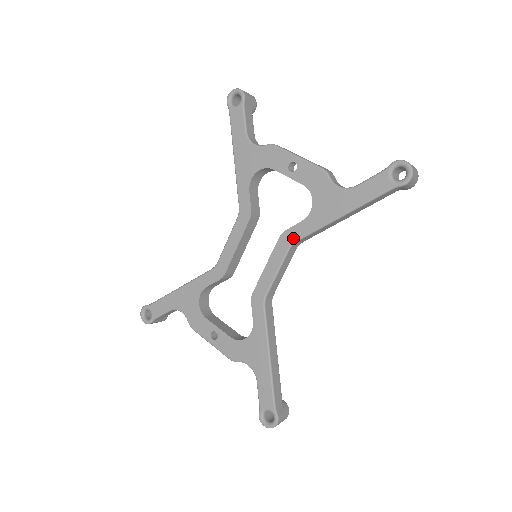
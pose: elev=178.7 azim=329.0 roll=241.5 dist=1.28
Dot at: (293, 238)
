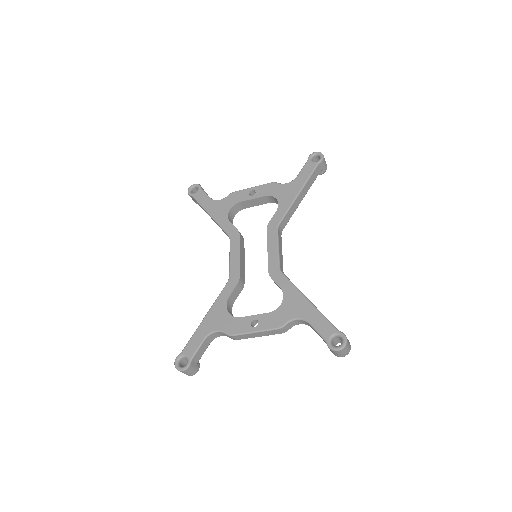
Dot at: (276, 223)
